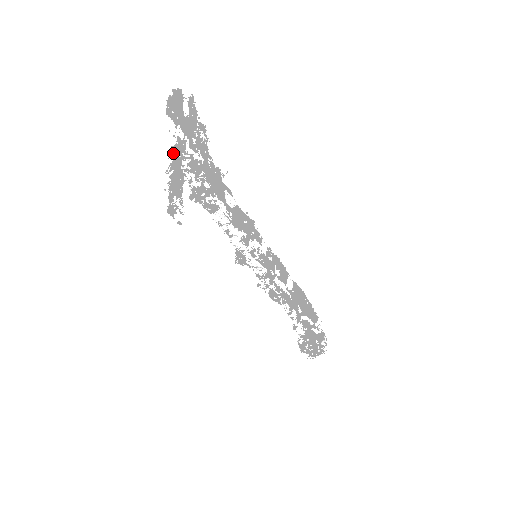
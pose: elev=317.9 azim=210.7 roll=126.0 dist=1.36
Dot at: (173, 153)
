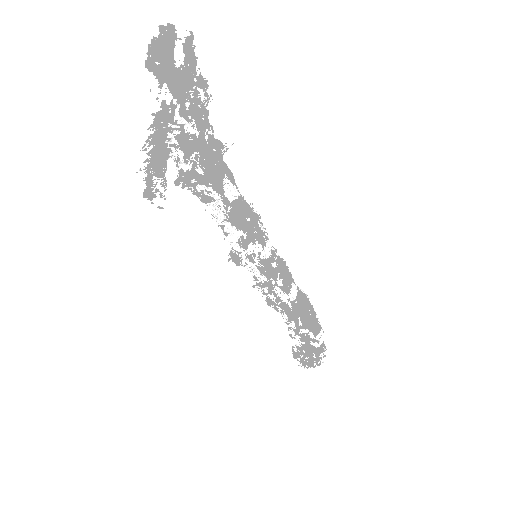
Dot at: (154, 123)
